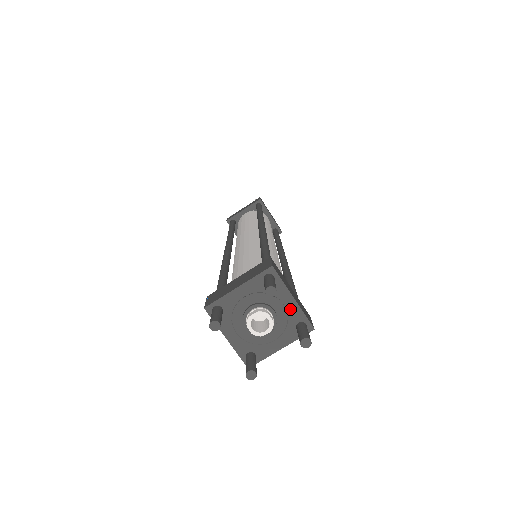
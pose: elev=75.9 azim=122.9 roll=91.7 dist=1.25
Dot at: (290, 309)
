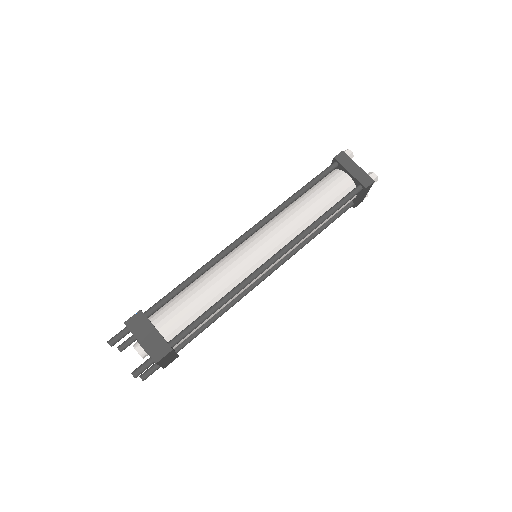
Dot at: (144, 348)
